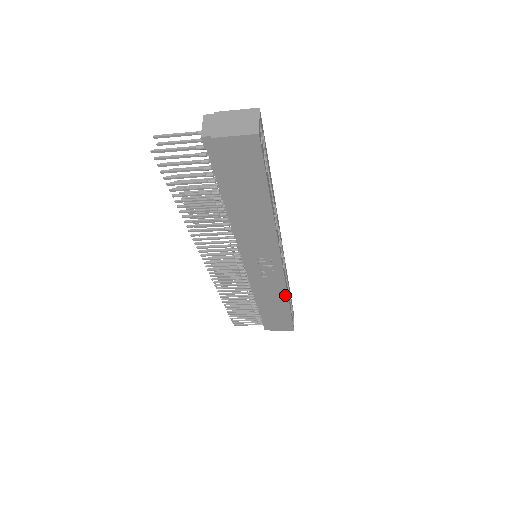
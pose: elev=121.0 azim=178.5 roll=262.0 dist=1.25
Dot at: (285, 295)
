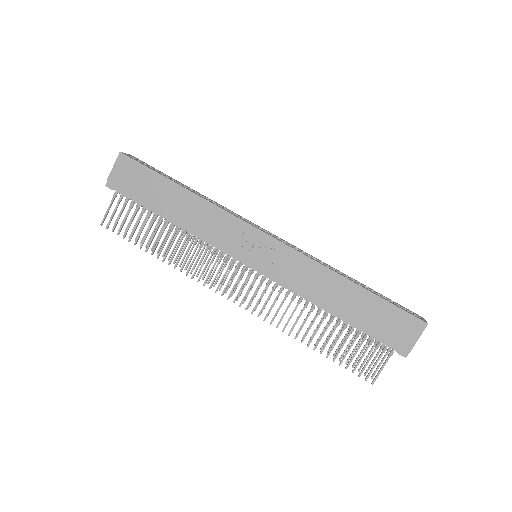
Dot at: (325, 270)
